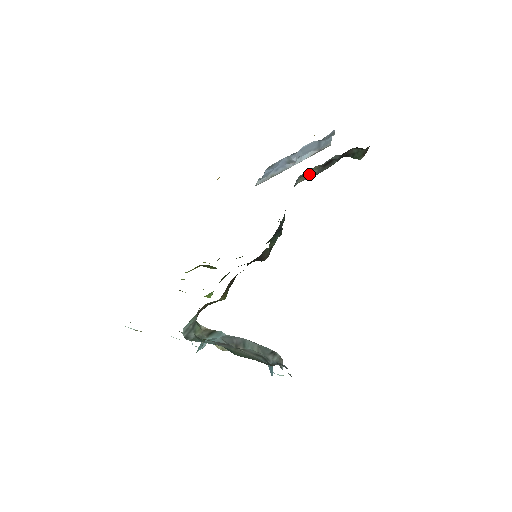
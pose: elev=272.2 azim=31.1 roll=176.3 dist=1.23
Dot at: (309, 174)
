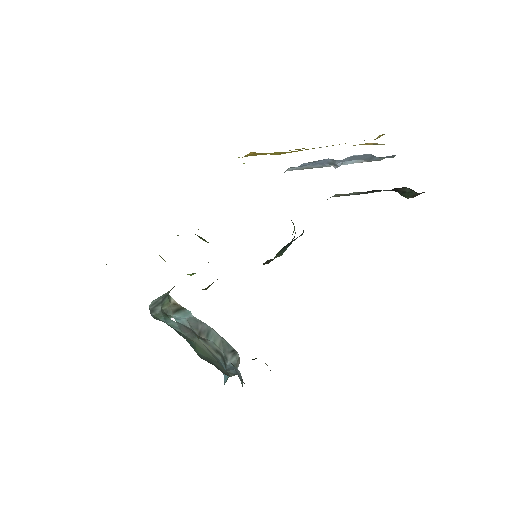
Dot at: occluded
